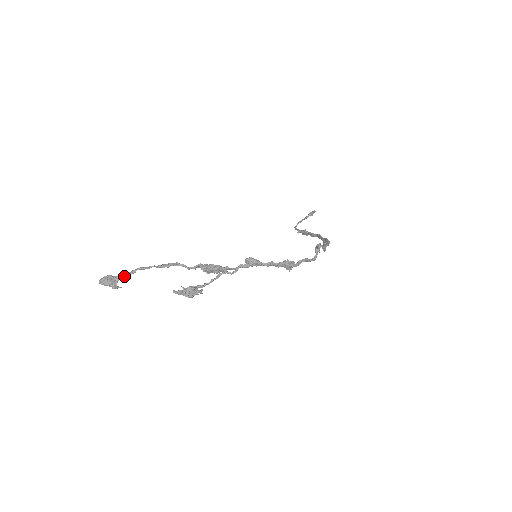
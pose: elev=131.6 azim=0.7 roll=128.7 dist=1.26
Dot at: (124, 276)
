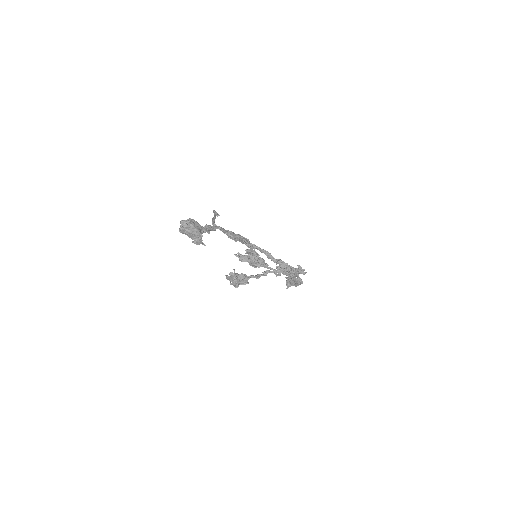
Dot at: (209, 230)
